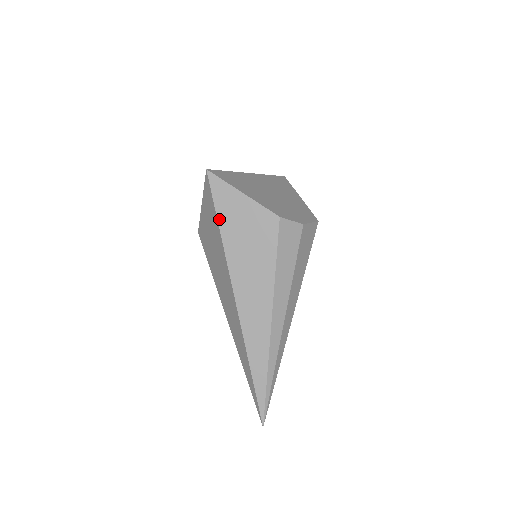
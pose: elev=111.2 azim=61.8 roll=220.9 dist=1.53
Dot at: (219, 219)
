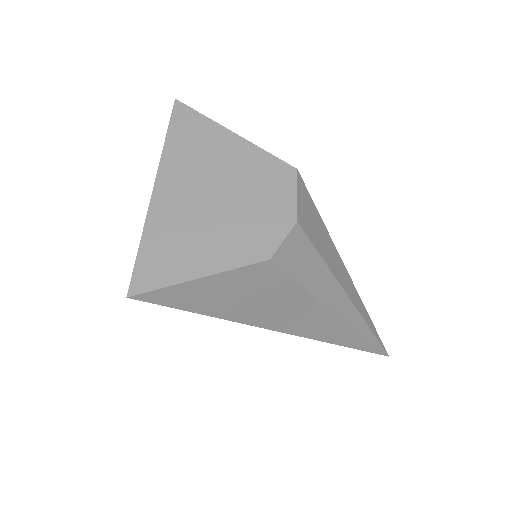
Dot at: (200, 312)
